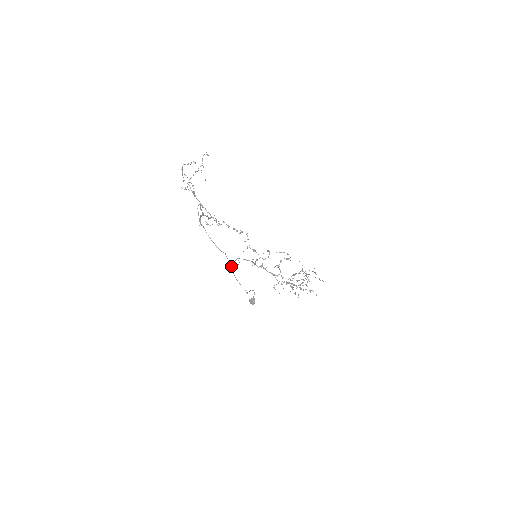
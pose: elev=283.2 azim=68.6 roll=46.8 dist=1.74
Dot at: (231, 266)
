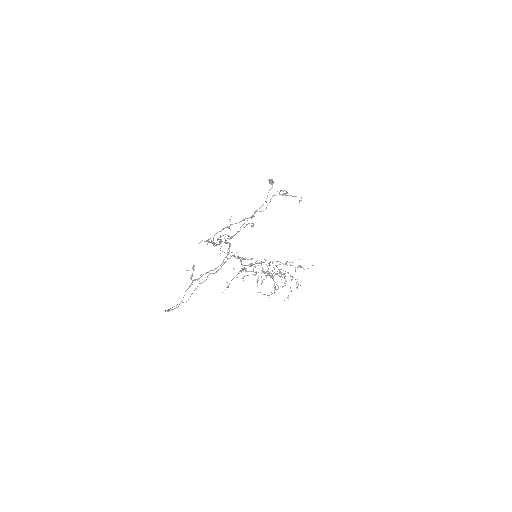
Dot at: occluded
